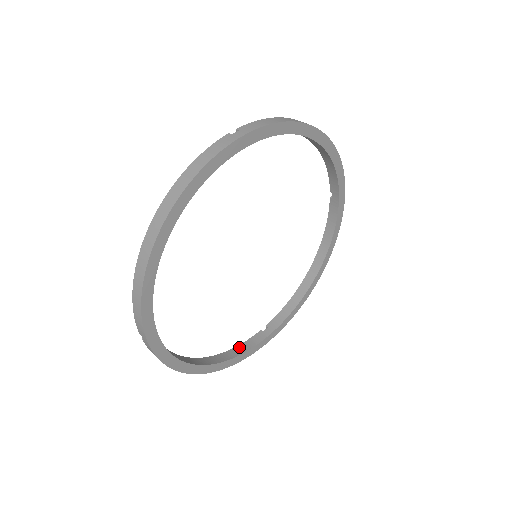
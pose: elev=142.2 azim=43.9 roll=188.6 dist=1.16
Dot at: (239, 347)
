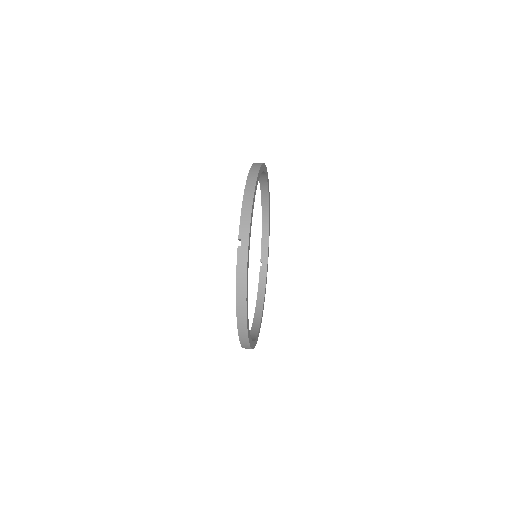
Dot at: occluded
